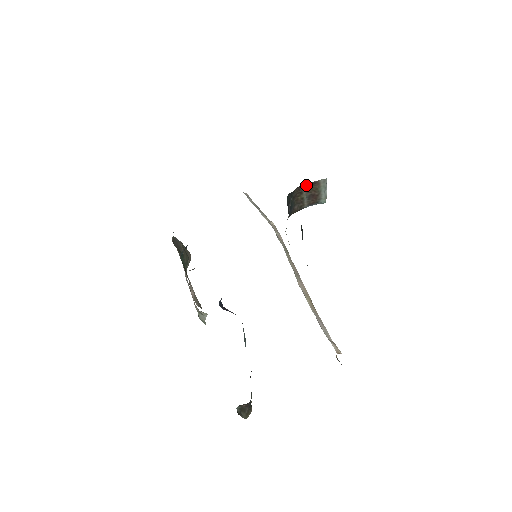
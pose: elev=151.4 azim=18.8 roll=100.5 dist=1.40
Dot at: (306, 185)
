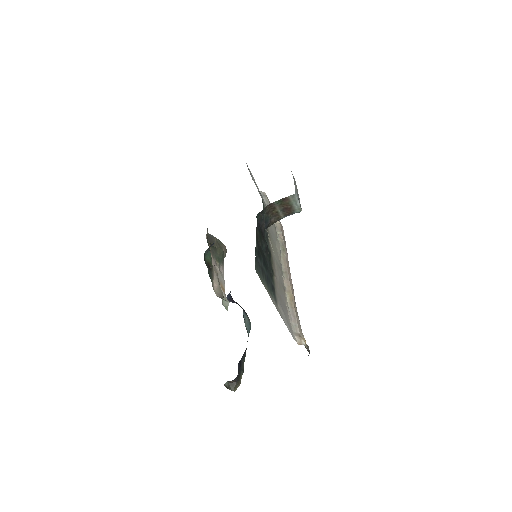
Dot at: (277, 202)
